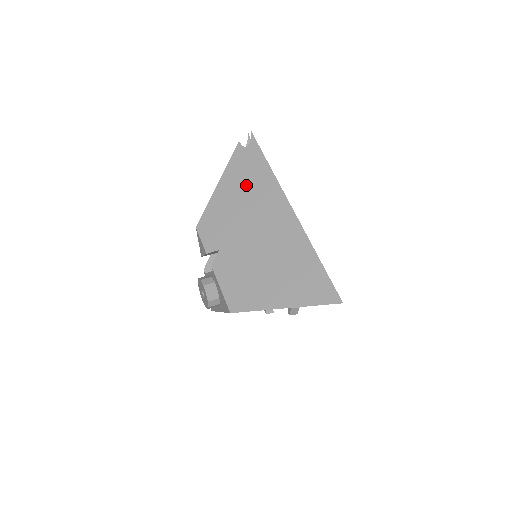
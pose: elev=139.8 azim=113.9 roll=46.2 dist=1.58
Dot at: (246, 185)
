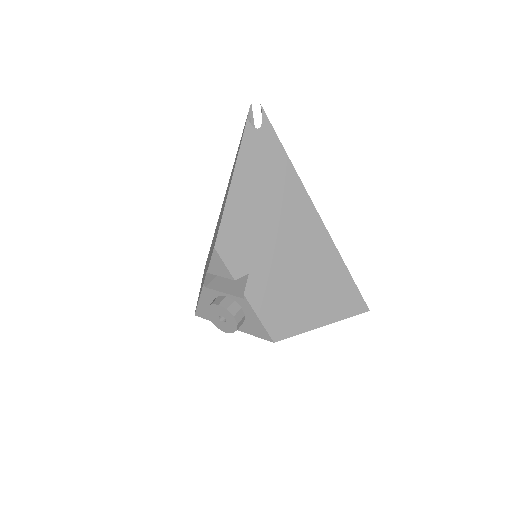
Dot at: (267, 186)
